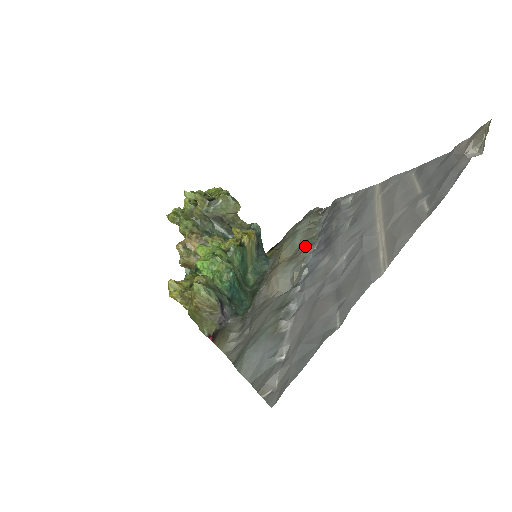
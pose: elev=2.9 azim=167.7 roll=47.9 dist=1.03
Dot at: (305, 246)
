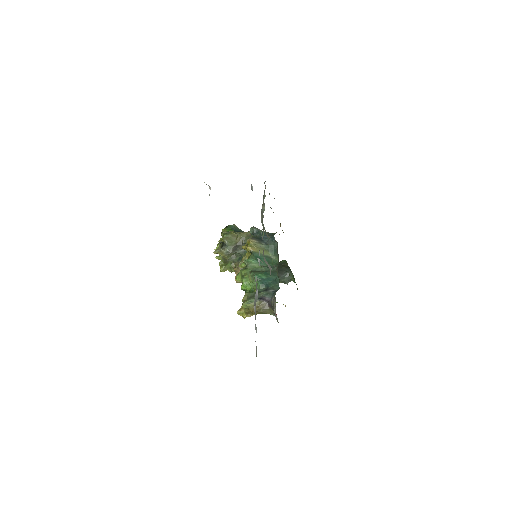
Dot at: (263, 230)
